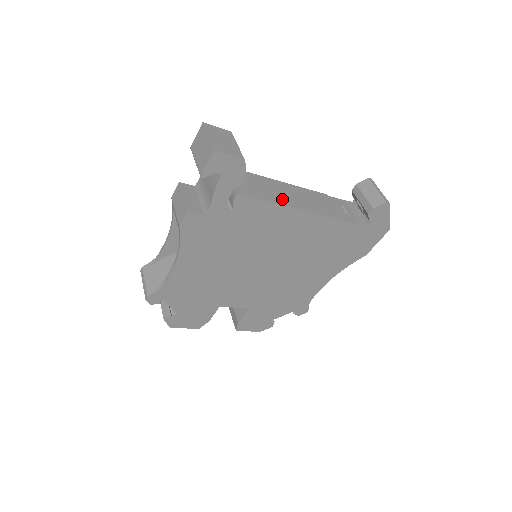
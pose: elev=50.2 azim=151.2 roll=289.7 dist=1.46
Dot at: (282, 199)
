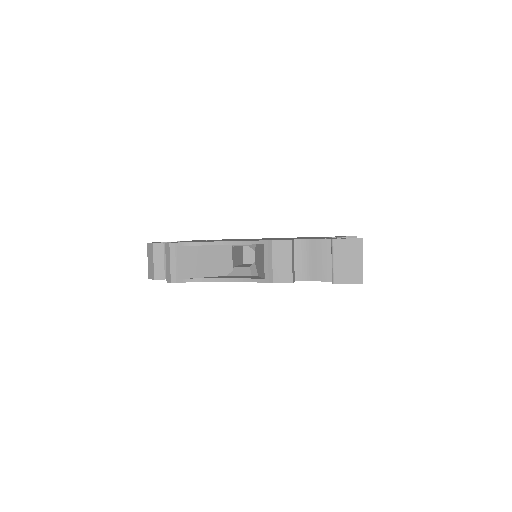
Dot at: occluded
